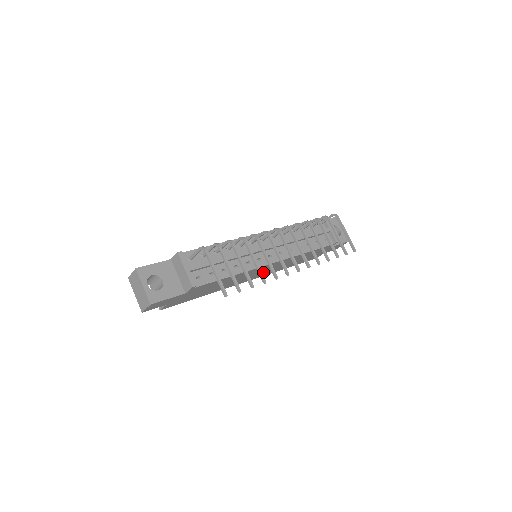
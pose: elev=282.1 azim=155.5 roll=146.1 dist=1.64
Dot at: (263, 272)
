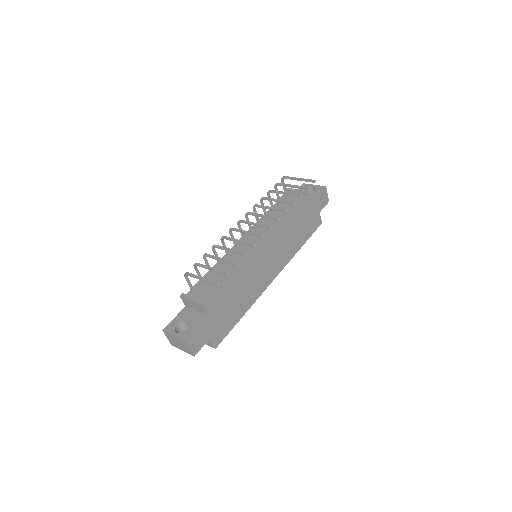
Dot at: (274, 262)
